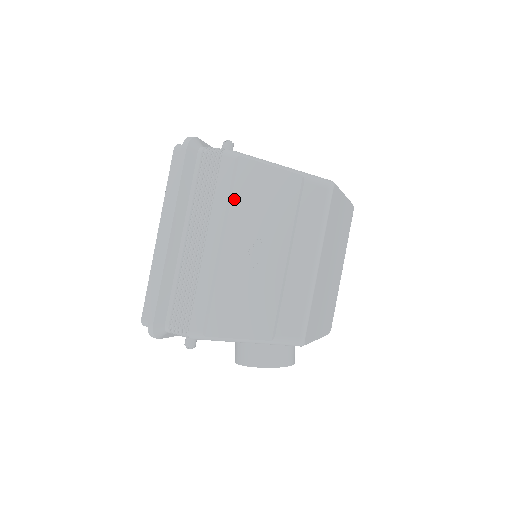
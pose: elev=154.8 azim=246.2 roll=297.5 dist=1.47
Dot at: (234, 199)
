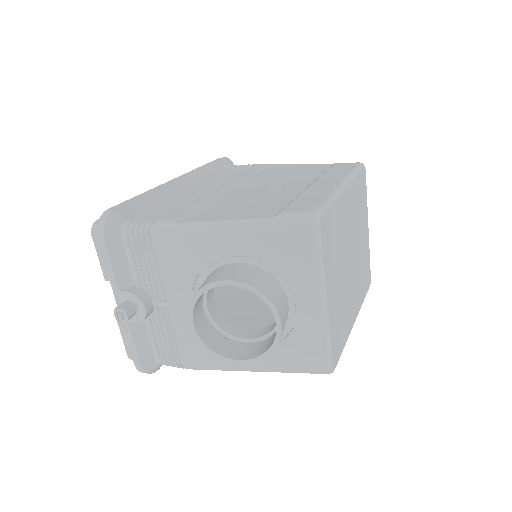
Dot at: (259, 174)
